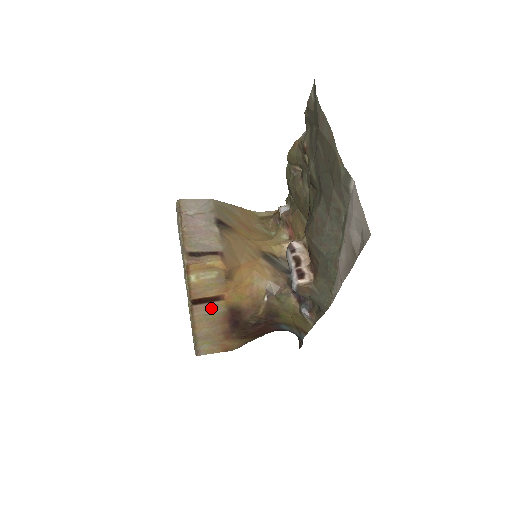
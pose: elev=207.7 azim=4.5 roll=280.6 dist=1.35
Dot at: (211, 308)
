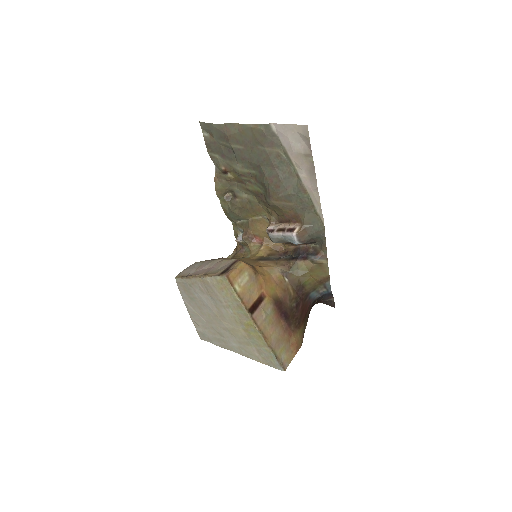
Dot at: (263, 311)
